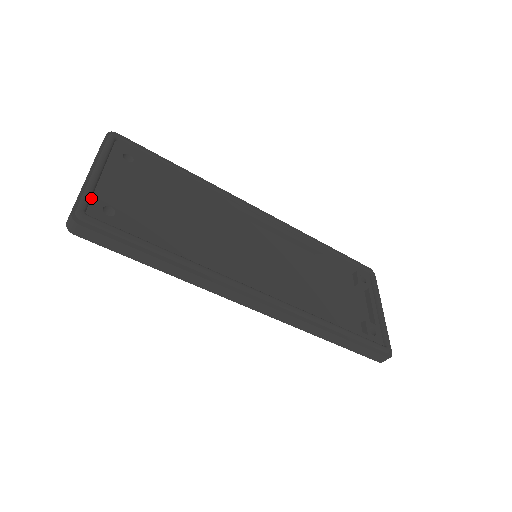
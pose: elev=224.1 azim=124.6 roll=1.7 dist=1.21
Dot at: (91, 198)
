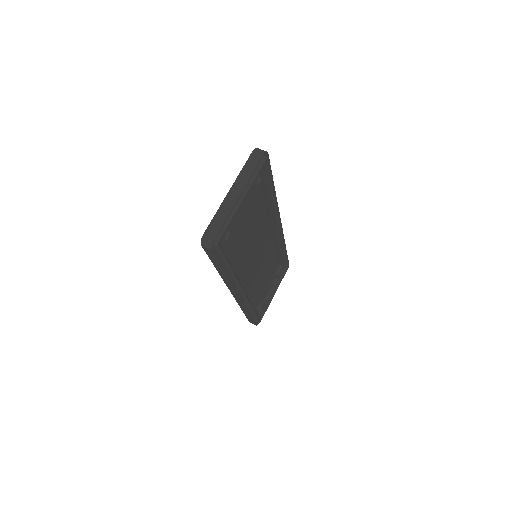
Dot at: (227, 225)
